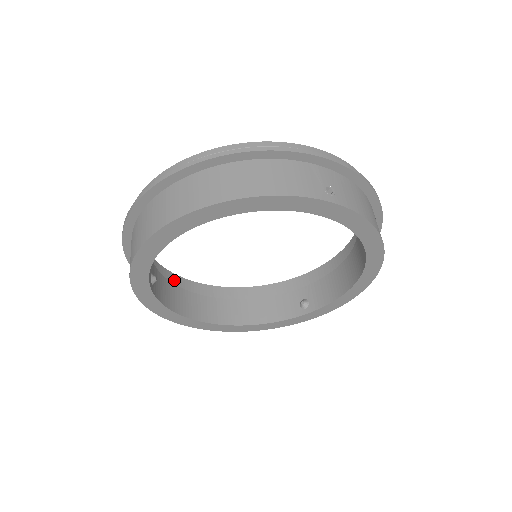
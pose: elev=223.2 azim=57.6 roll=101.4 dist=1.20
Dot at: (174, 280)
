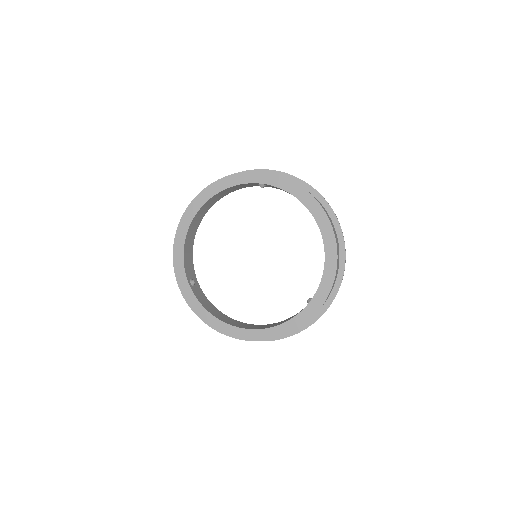
Dot at: occluded
